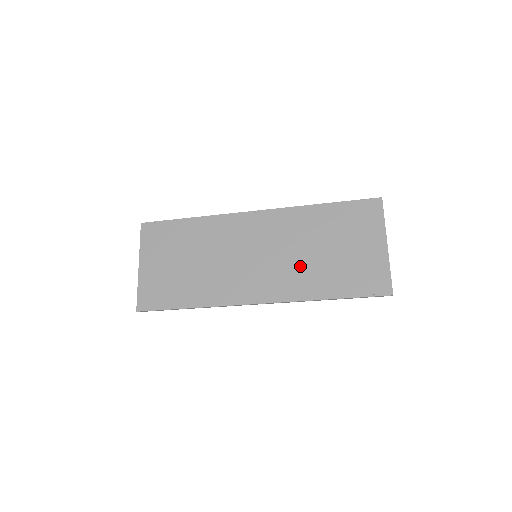
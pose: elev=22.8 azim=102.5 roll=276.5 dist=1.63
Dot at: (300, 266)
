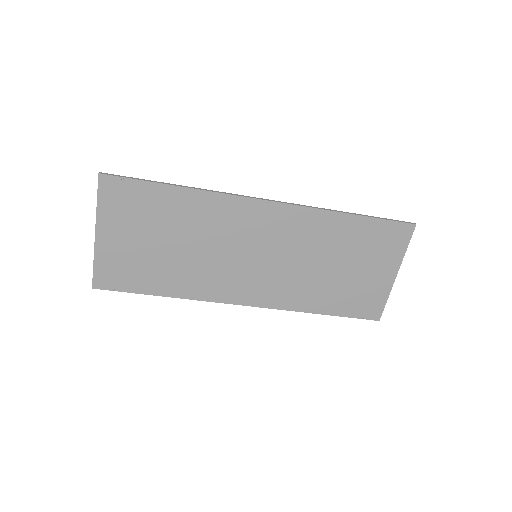
Dot at: (302, 278)
